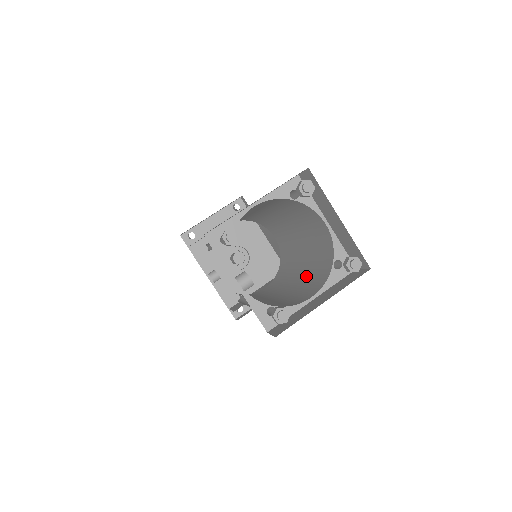
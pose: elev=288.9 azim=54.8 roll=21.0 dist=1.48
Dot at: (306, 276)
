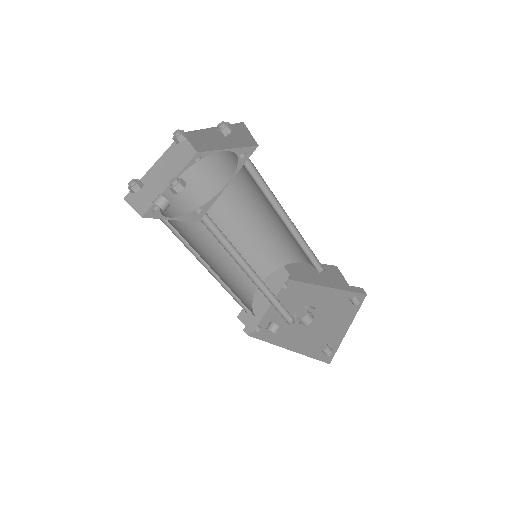
Dot at: occluded
